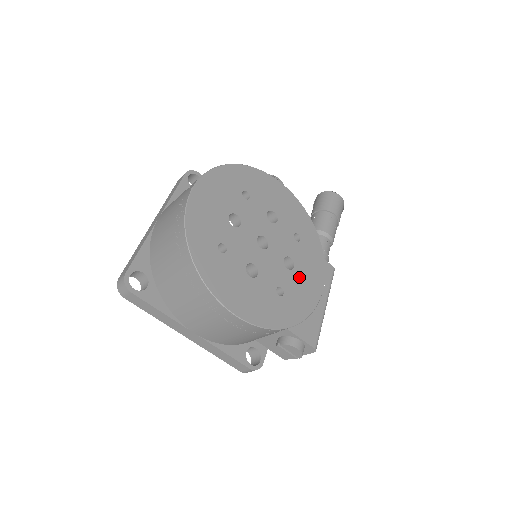
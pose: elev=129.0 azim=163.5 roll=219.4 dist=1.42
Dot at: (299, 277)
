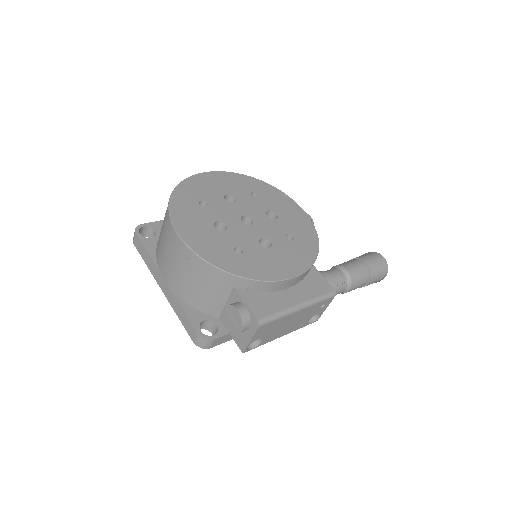
Dot at: (270, 255)
